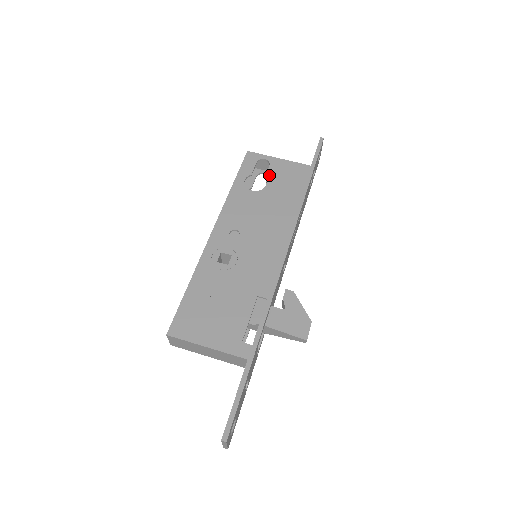
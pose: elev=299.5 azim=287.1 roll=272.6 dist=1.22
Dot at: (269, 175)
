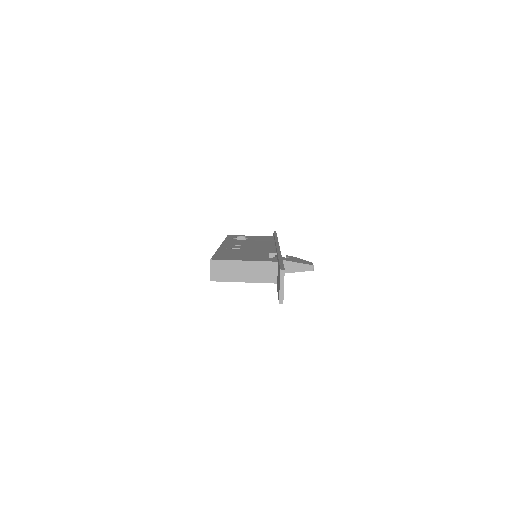
Dot at: occluded
